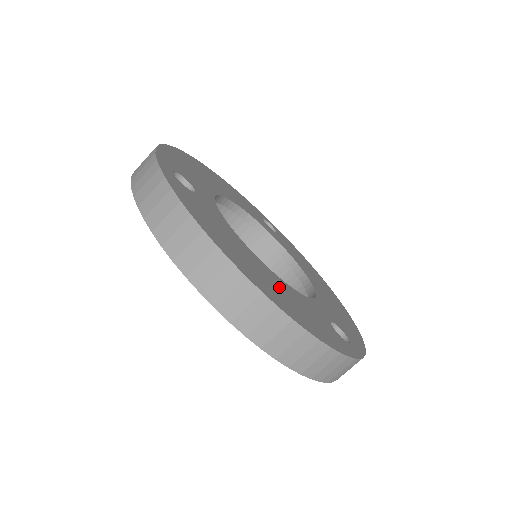
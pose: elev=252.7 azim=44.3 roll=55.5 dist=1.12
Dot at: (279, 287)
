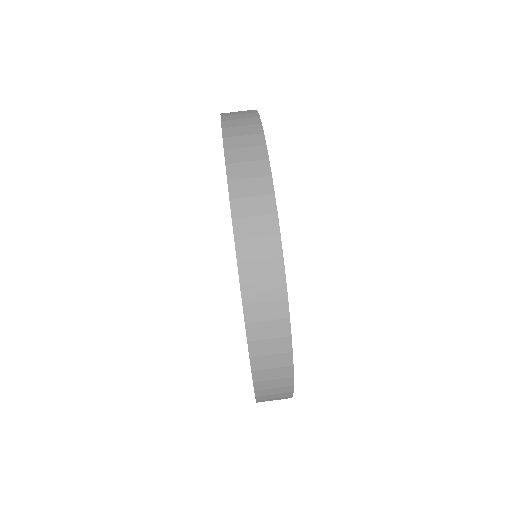
Dot at: occluded
